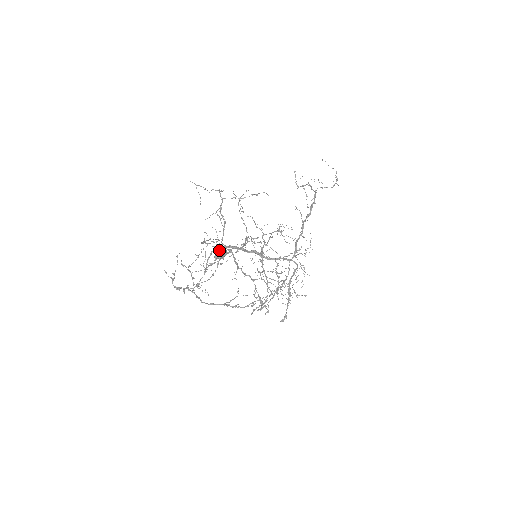
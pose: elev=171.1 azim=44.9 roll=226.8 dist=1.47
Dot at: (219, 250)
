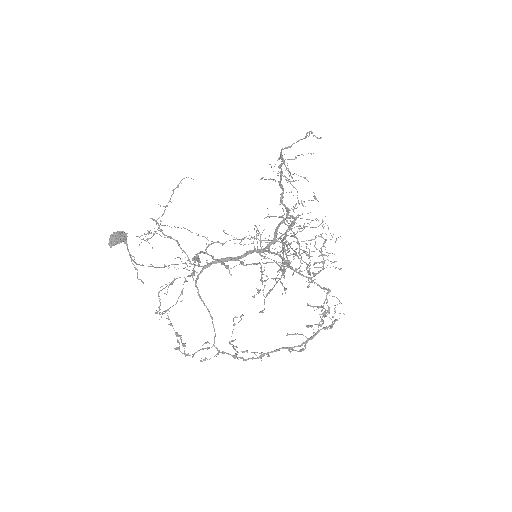
Dot at: (112, 236)
